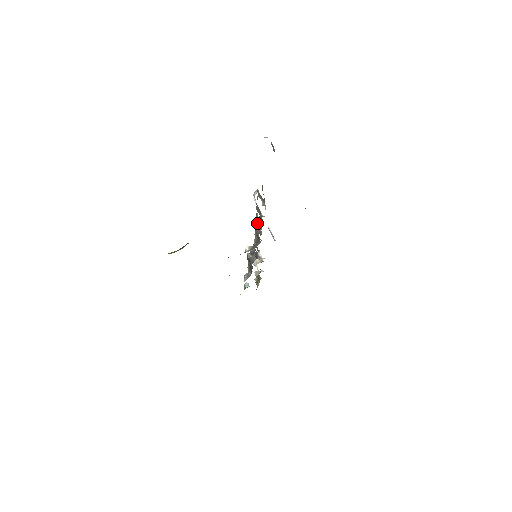
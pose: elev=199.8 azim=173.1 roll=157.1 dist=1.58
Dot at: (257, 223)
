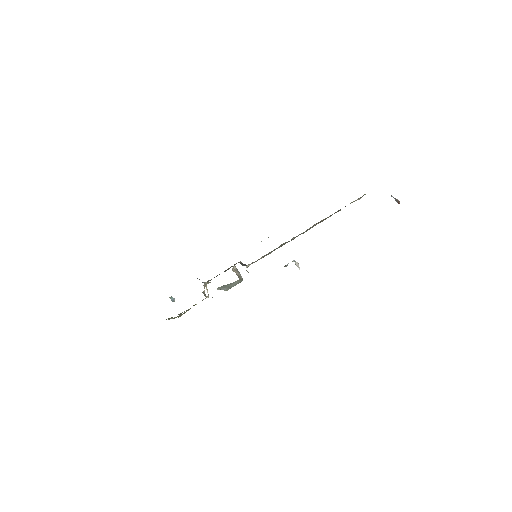
Dot at: occluded
